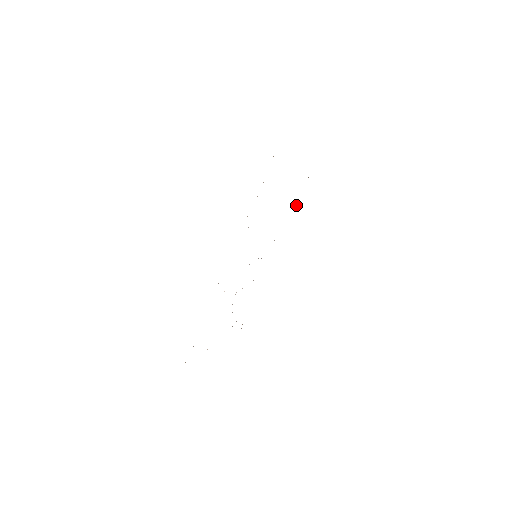
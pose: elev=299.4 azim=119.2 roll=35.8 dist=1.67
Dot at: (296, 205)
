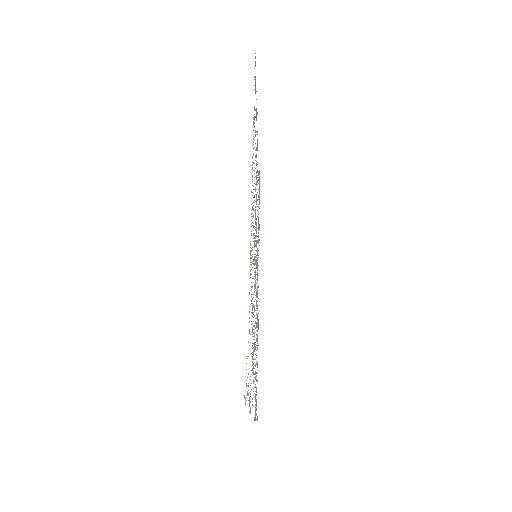
Dot at: (259, 229)
